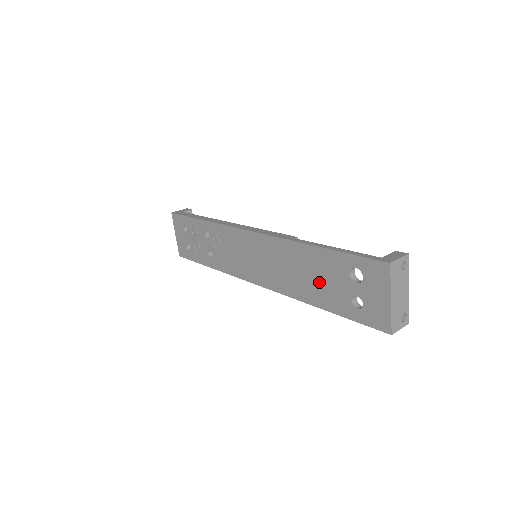
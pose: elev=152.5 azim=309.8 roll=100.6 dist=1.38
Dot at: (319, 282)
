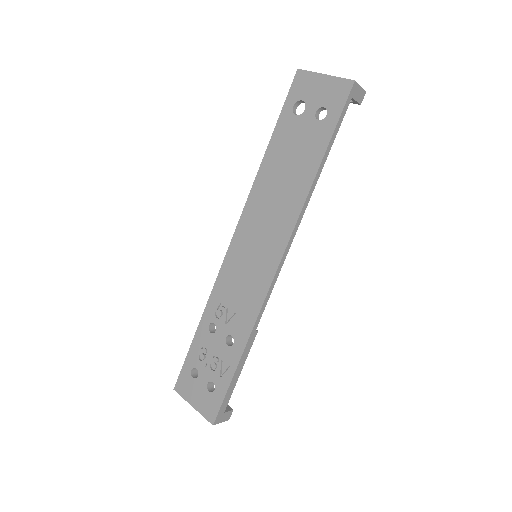
Dot at: (295, 158)
